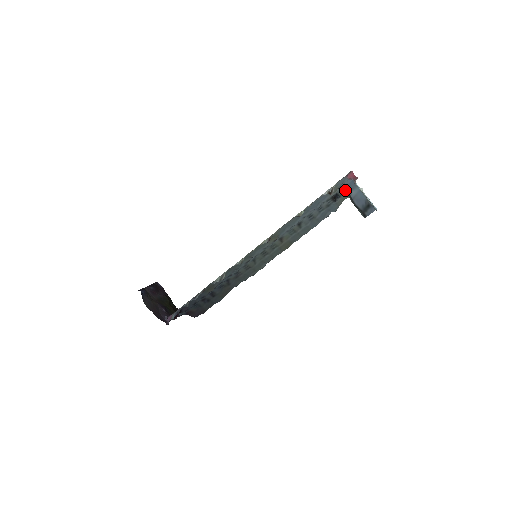
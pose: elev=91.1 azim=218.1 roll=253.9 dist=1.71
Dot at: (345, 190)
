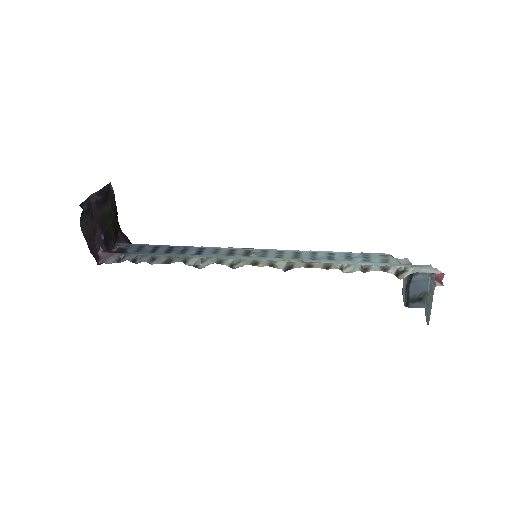
Dot at: occluded
